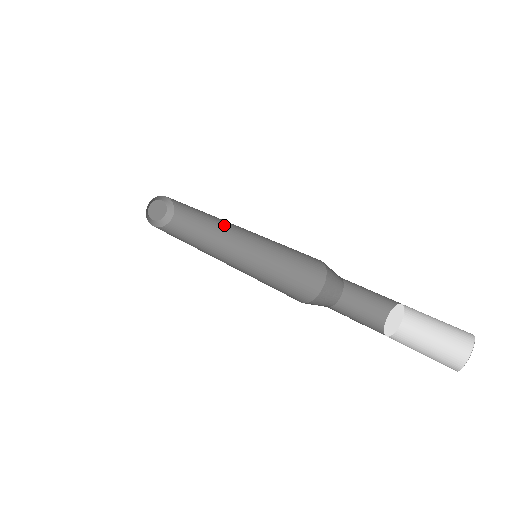
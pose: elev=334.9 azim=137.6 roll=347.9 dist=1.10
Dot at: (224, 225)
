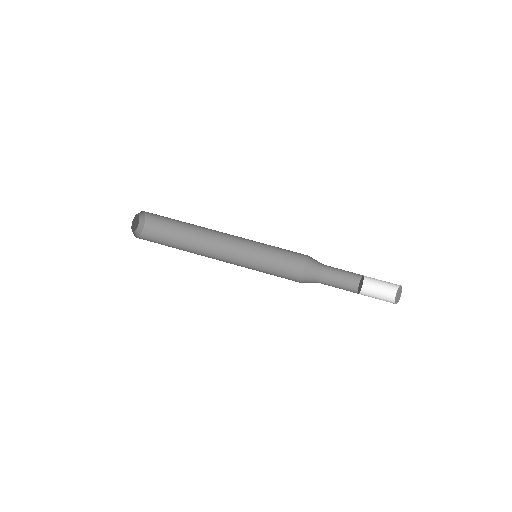
Dot at: (211, 230)
